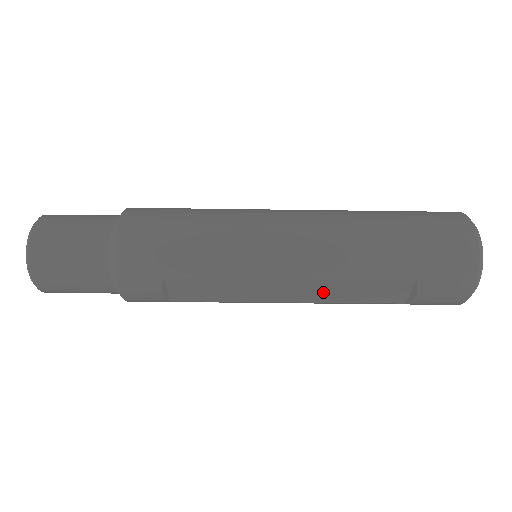
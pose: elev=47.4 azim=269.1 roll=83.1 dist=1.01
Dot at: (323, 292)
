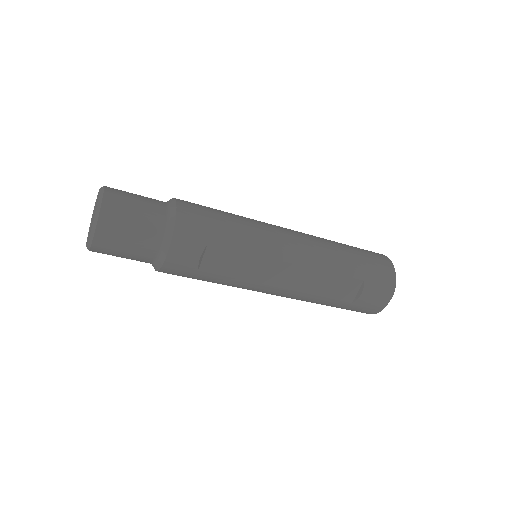
Dot at: (307, 281)
